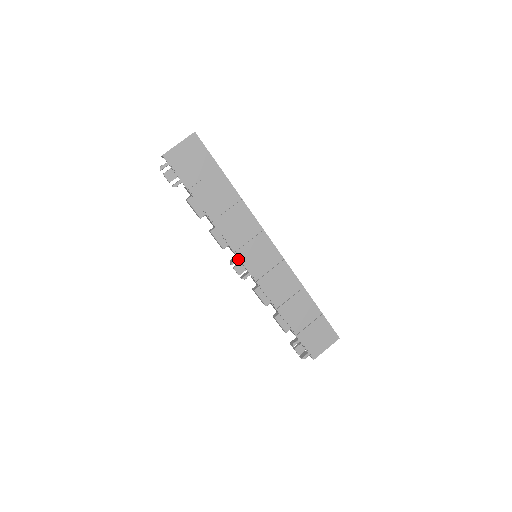
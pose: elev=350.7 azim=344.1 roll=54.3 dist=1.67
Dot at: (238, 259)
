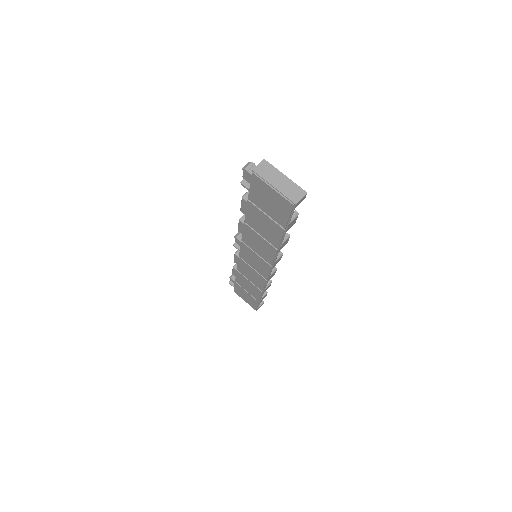
Dot at: occluded
